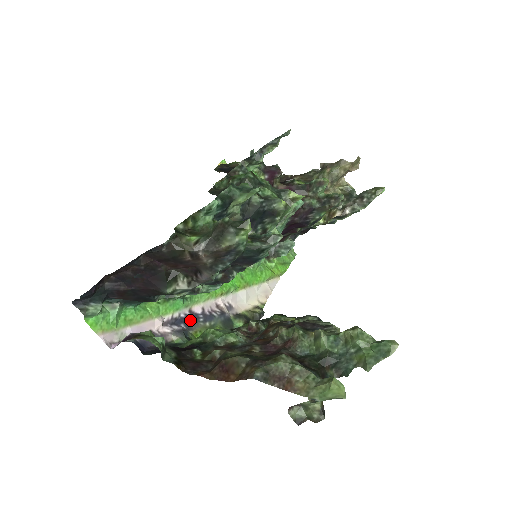
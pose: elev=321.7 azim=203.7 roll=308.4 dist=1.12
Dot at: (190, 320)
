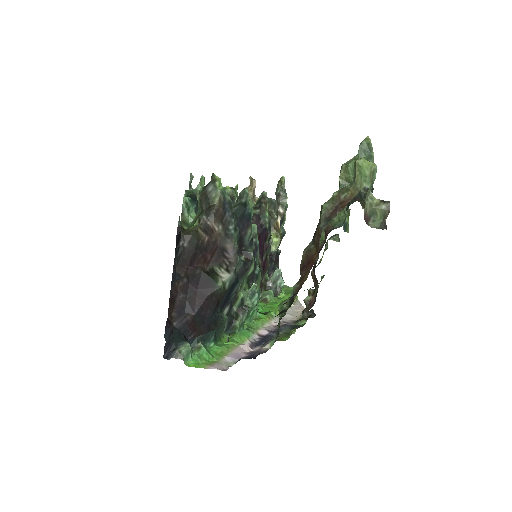
Dot at: (266, 339)
